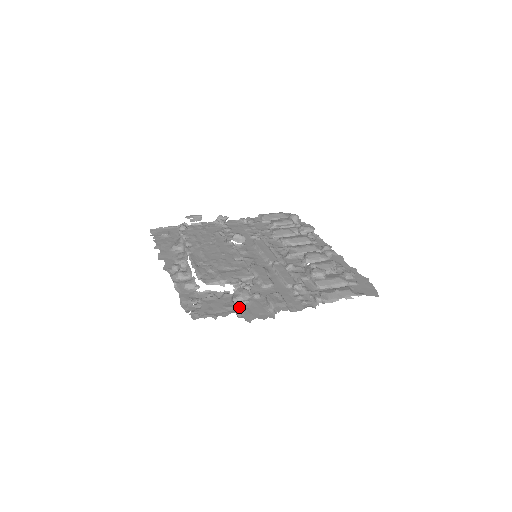
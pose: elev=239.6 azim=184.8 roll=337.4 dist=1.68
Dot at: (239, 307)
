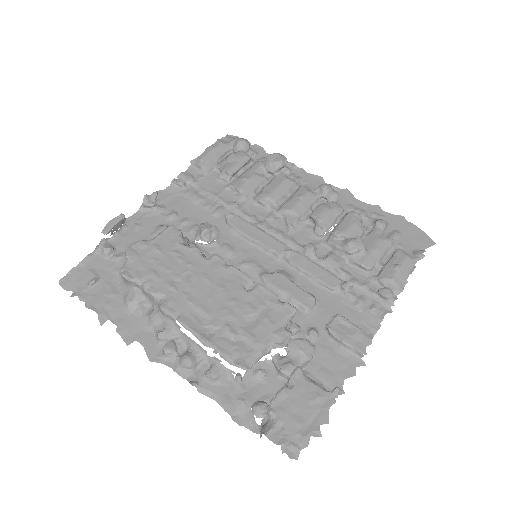
Dot at: (310, 373)
